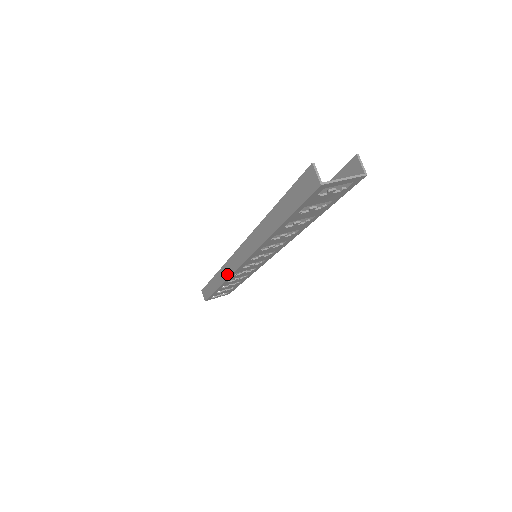
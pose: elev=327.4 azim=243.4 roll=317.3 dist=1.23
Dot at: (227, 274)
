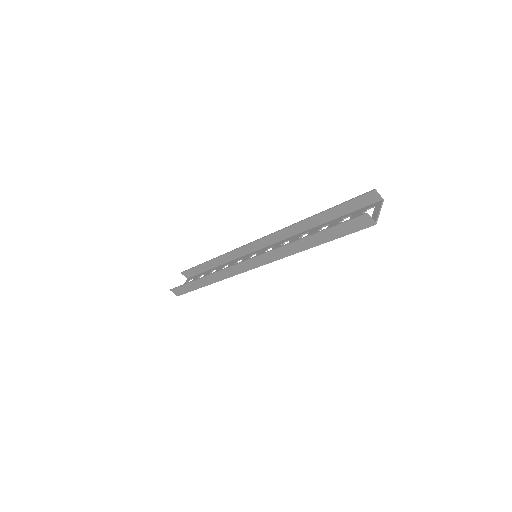
Dot at: (226, 276)
